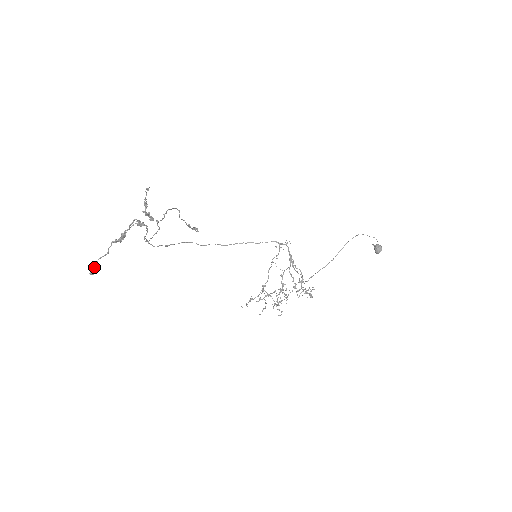
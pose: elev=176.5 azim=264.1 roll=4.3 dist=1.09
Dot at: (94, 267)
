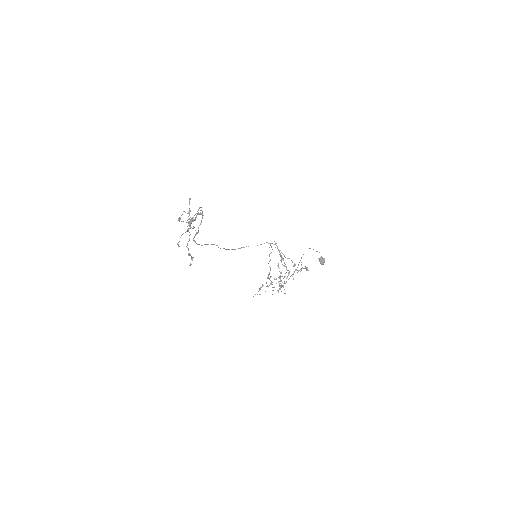
Dot at: occluded
